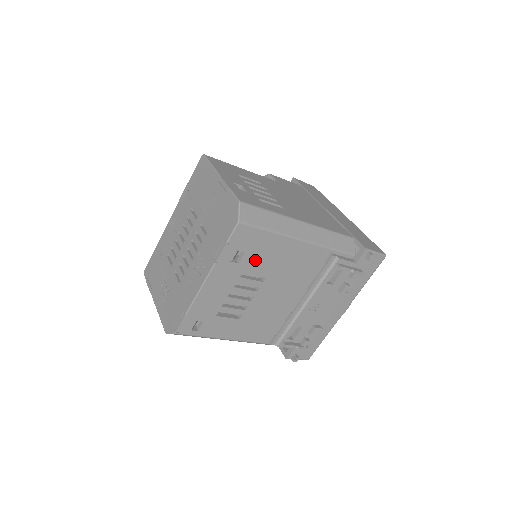
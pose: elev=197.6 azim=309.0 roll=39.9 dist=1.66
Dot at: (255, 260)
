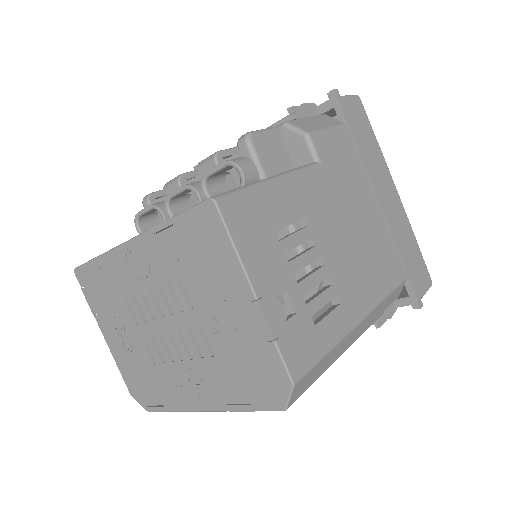
Dot at: occluded
